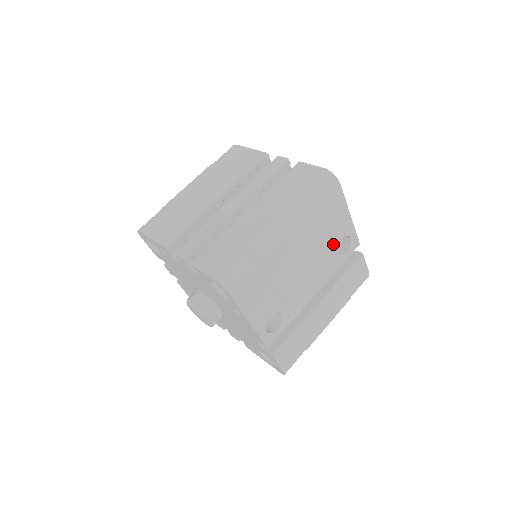
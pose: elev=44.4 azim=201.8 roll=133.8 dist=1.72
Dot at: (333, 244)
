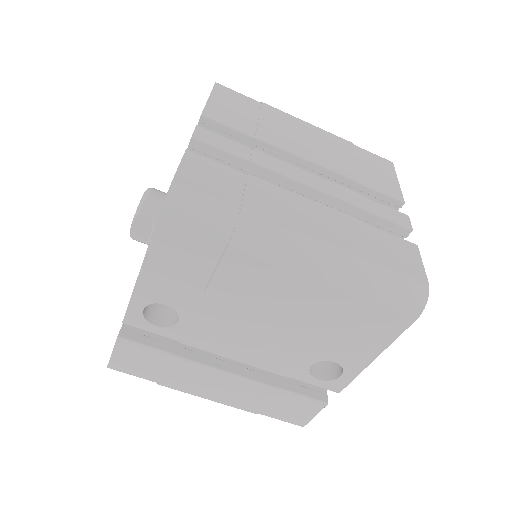
Dot at: (320, 352)
